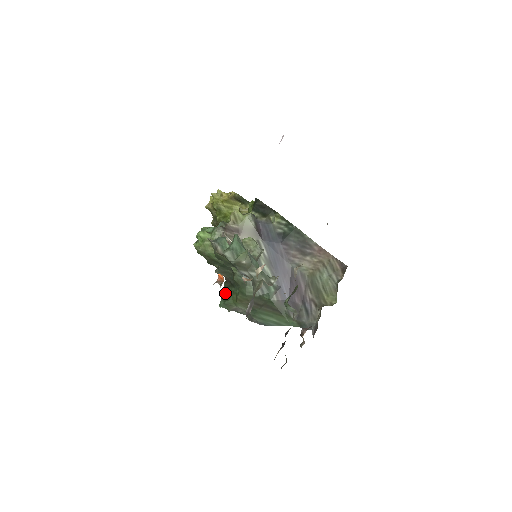
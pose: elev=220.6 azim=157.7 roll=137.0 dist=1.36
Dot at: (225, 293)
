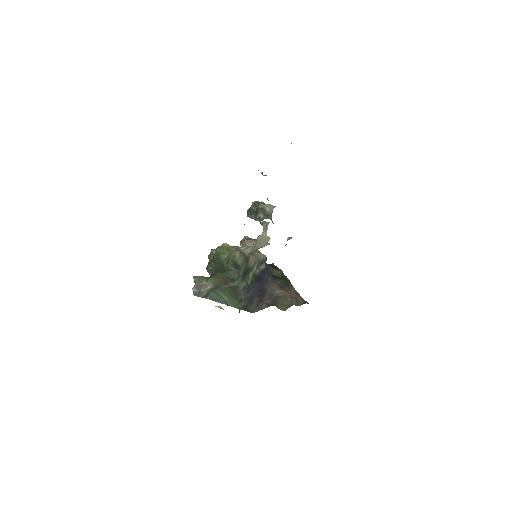
Dot at: occluded
